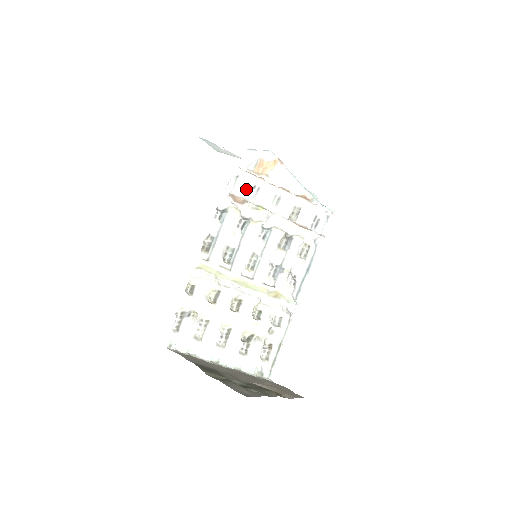
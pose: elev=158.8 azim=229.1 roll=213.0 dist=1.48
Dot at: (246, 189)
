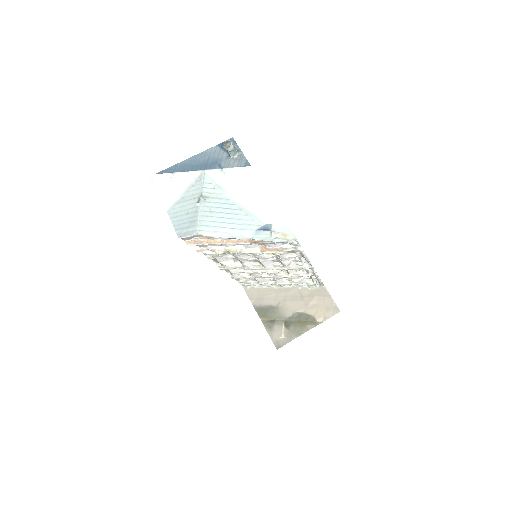
Dot at: (207, 245)
